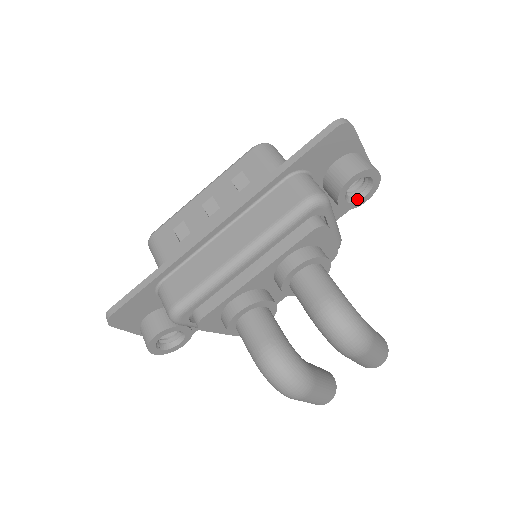
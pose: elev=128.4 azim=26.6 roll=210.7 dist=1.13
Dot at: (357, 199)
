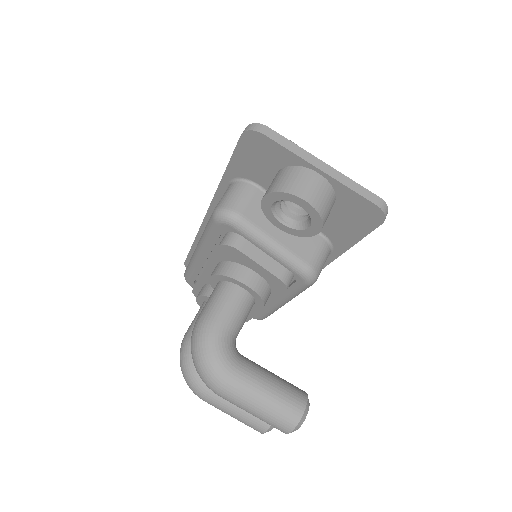
Dot at: (304, 226)
